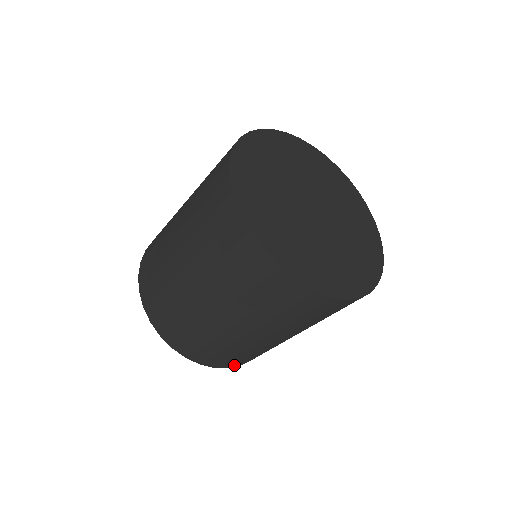
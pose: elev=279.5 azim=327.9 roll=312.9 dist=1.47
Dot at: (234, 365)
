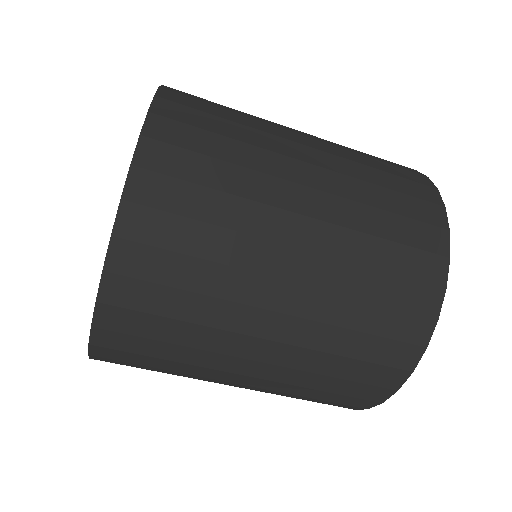
Dot at: occluded
